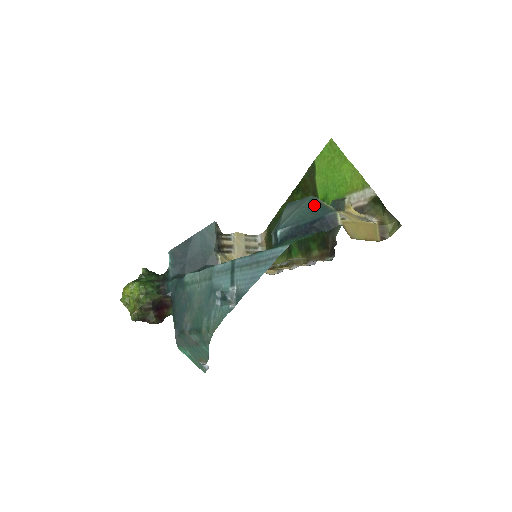
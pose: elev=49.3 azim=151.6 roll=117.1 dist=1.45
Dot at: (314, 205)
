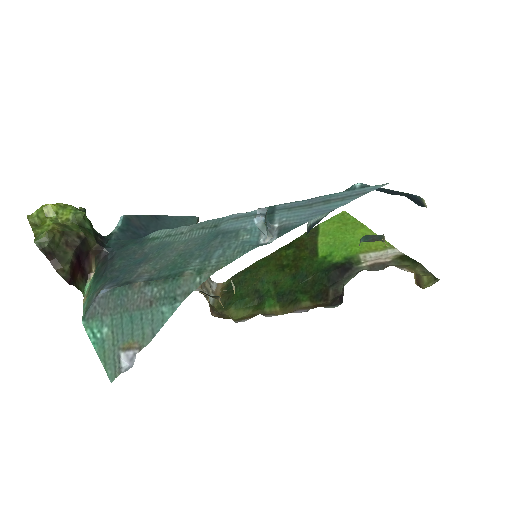
Dot at: occluded
